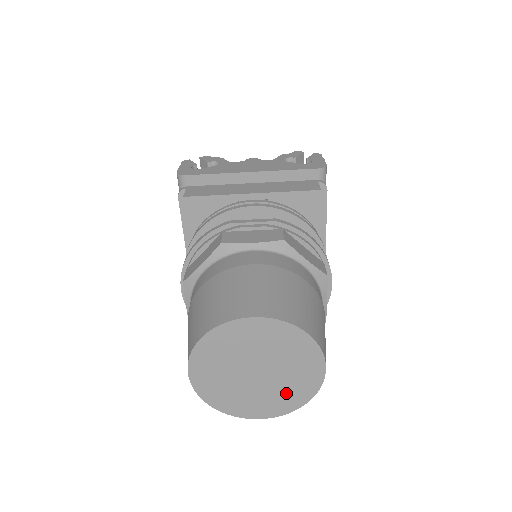
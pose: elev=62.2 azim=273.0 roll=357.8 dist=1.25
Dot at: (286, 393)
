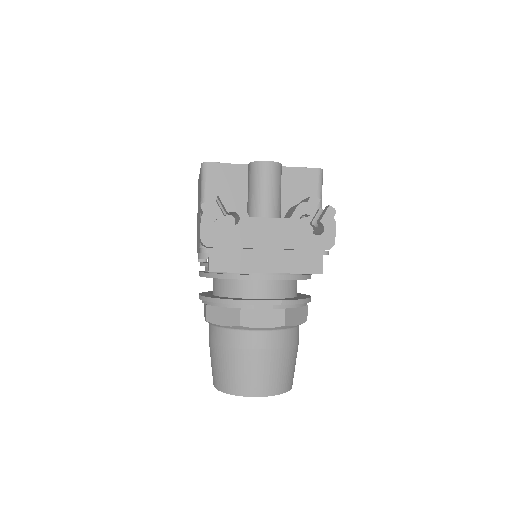
Dot at: occluded
